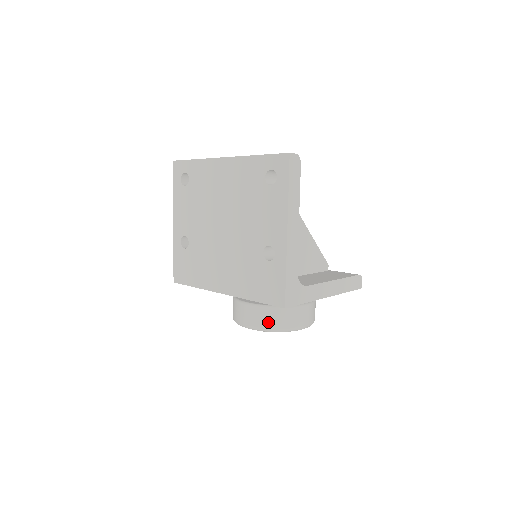
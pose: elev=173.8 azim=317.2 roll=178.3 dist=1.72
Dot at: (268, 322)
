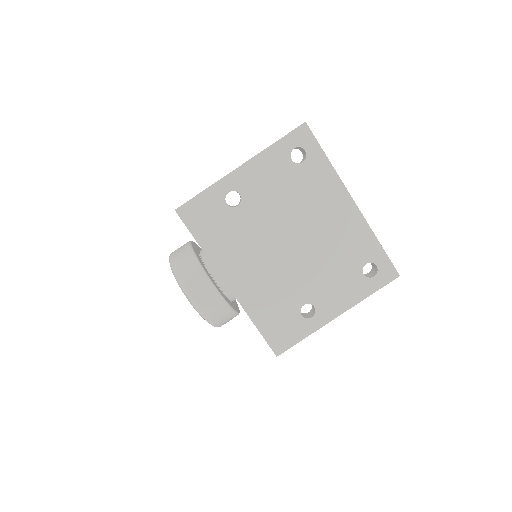
Dot at: (215, 315)
